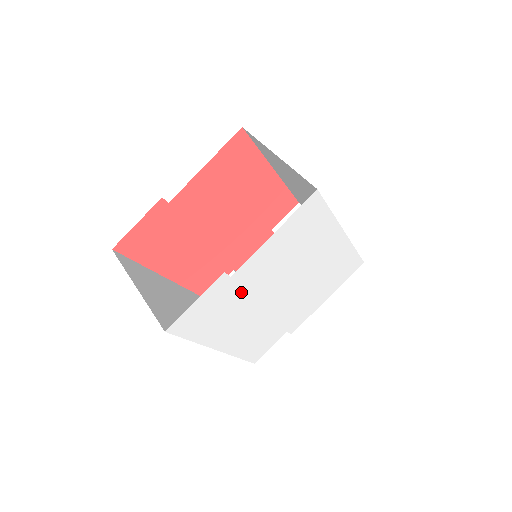
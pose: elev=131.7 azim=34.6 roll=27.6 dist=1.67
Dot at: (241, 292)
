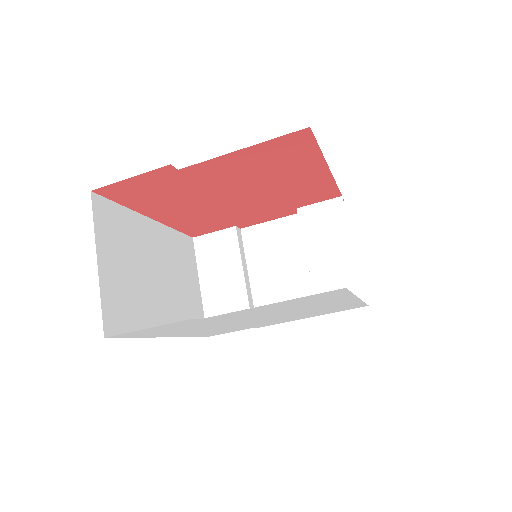
Dot at: (209, 322)
